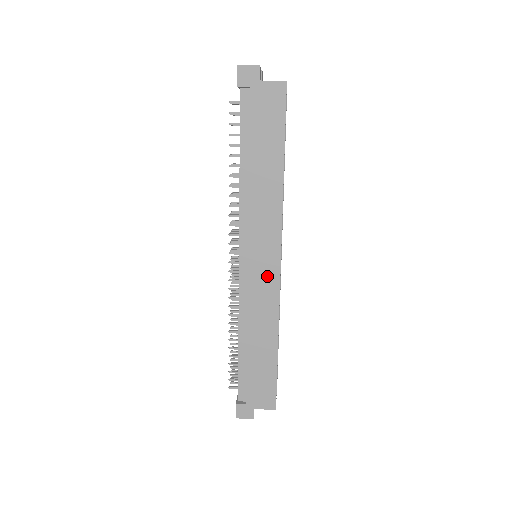
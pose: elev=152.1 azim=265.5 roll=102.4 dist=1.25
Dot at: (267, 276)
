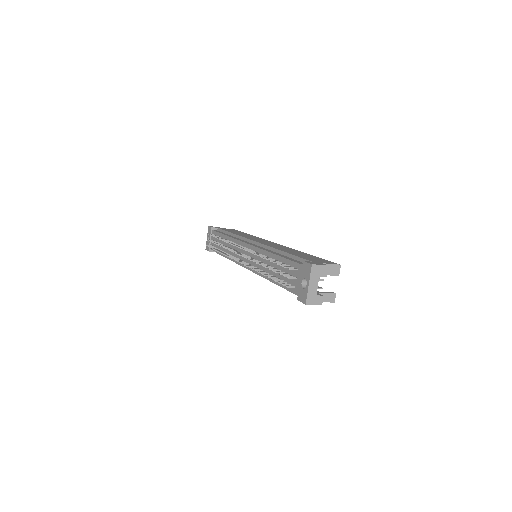
Dot at: (271, 243)
